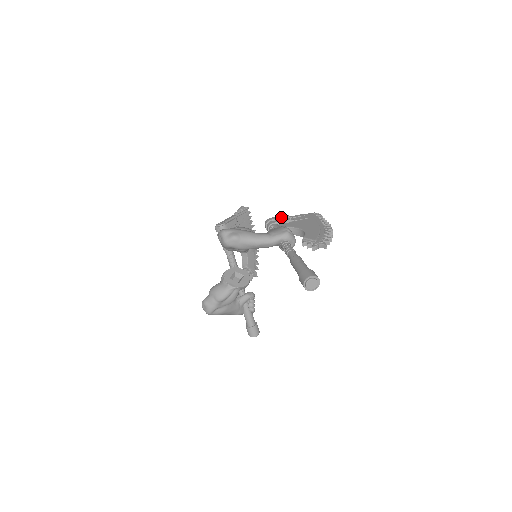
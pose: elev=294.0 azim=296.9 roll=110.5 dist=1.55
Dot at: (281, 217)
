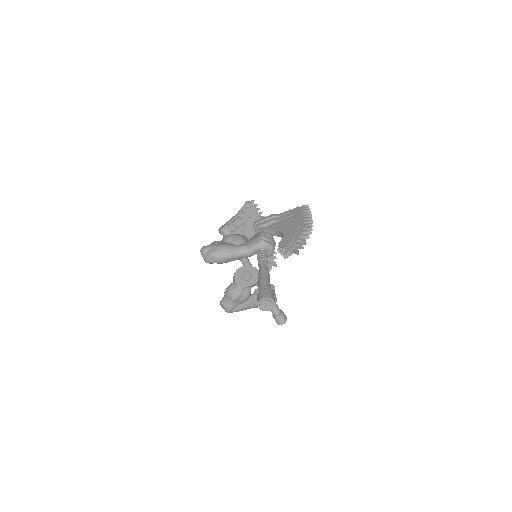
Dot at: (267, 218)
